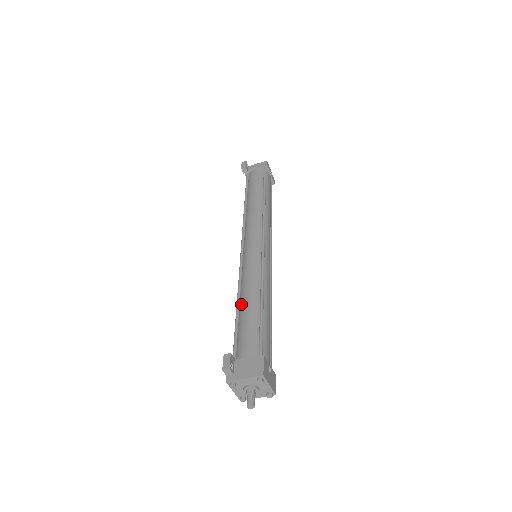
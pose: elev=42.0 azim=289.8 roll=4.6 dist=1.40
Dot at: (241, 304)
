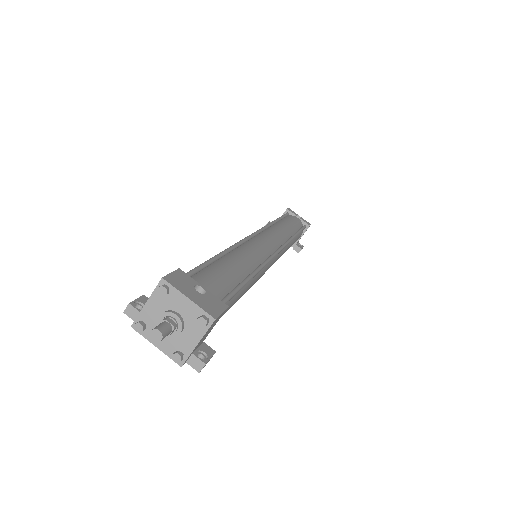
Dot at: occluded
